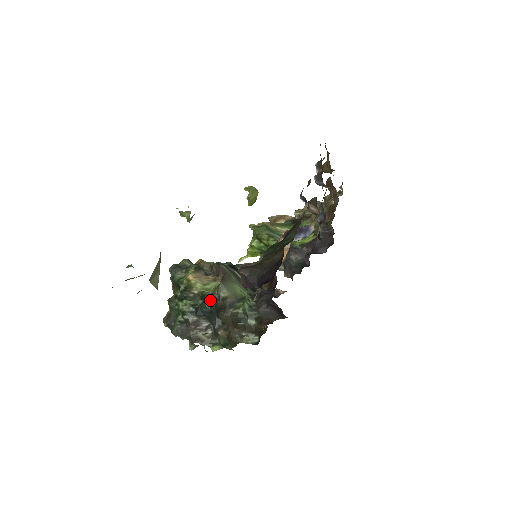
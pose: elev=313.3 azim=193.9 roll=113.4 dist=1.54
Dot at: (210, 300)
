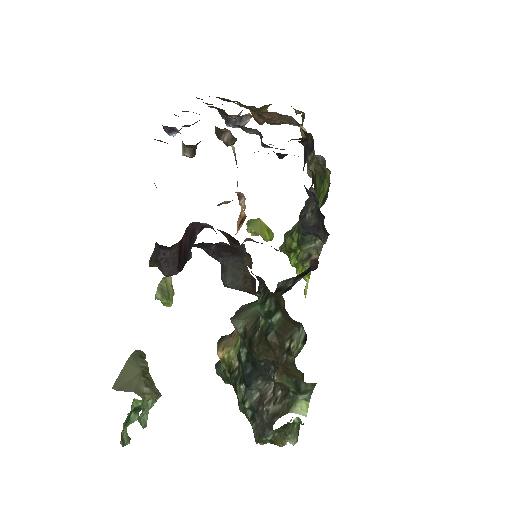
Dot at: (241, 353)
